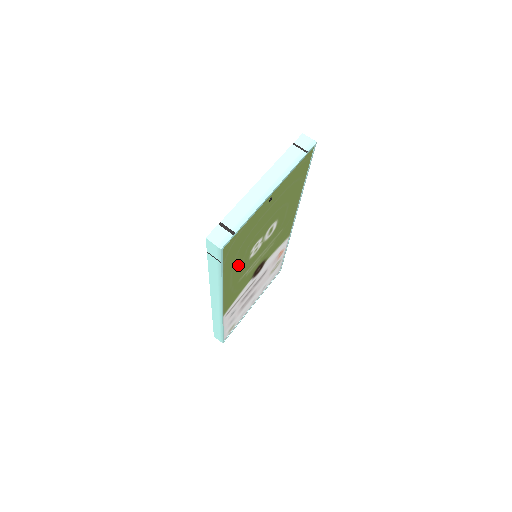
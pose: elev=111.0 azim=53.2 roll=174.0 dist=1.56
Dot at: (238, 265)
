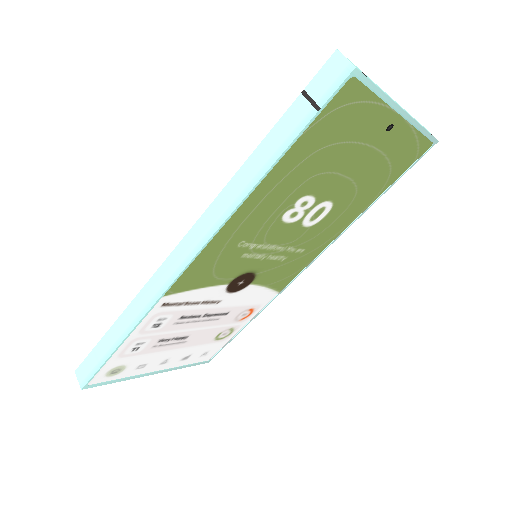
Dot at: (281, 192)
